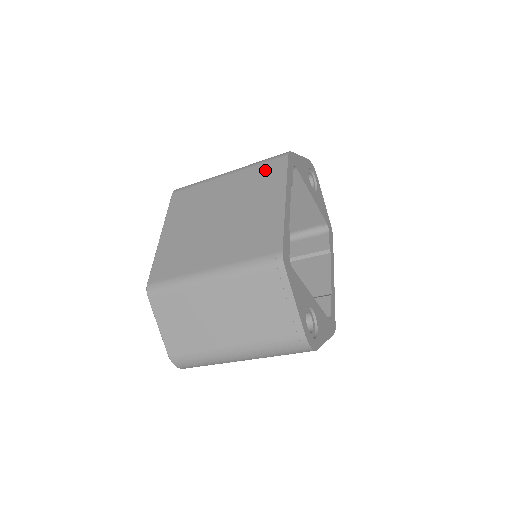
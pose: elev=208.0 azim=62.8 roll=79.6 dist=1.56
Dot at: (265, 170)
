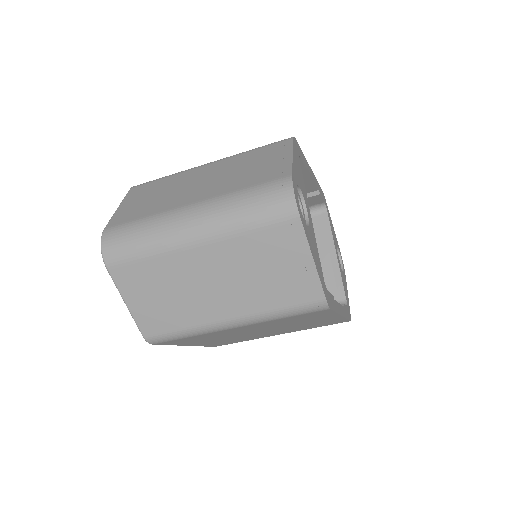
Dot at: occluded
